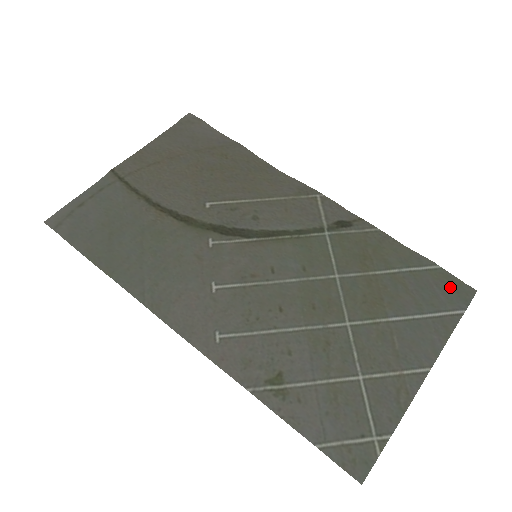
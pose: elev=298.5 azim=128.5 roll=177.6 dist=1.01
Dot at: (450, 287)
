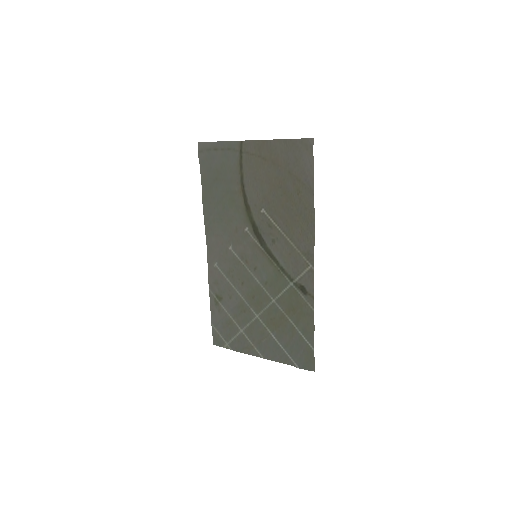
Dot at: (307, 358)
